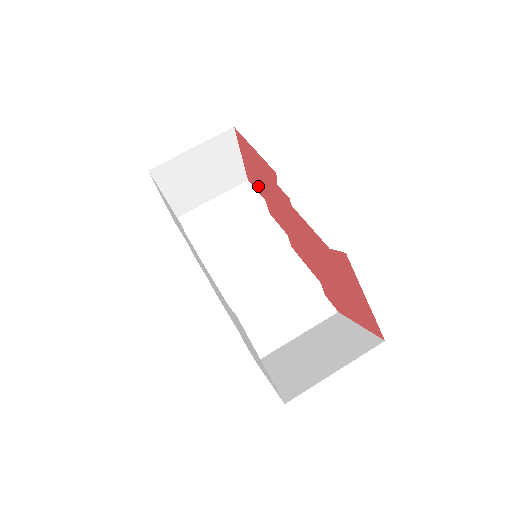
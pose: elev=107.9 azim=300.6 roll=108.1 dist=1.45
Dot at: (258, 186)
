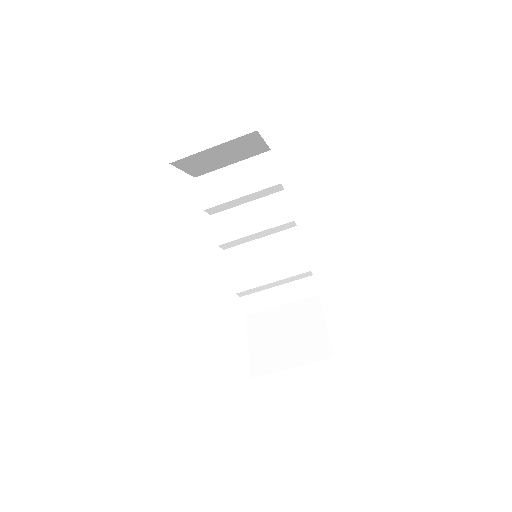
Dot at: occluded
